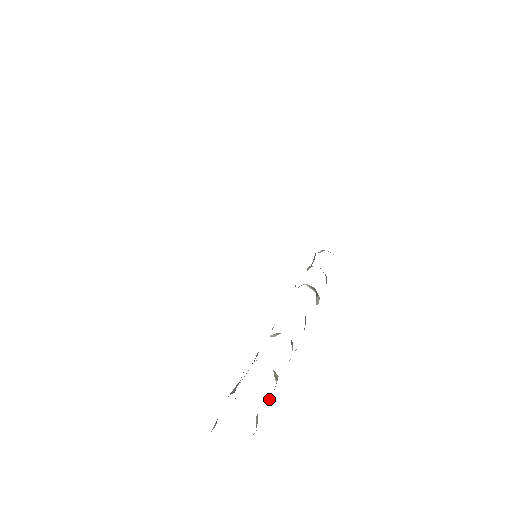
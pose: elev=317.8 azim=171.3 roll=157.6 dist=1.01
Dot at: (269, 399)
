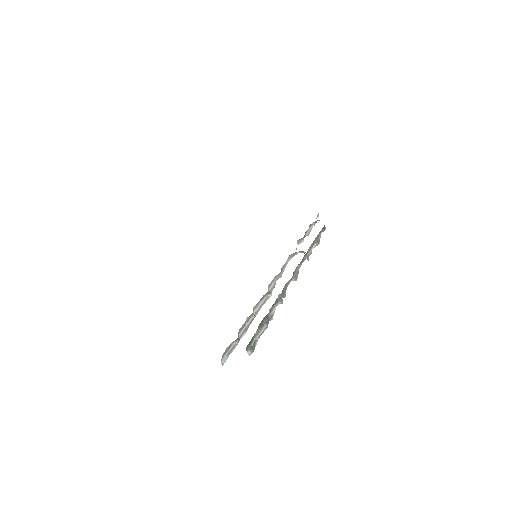
Dot at: (262, 331)
